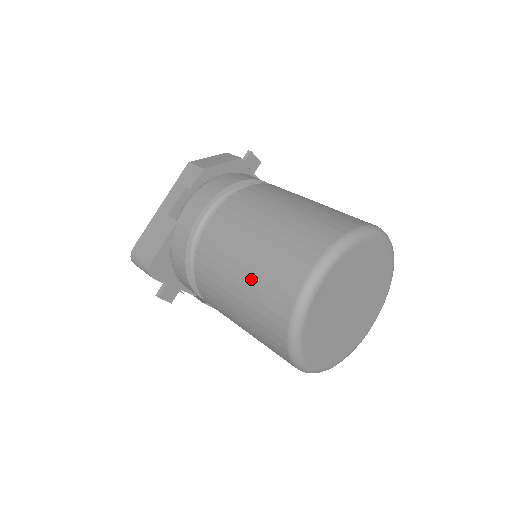
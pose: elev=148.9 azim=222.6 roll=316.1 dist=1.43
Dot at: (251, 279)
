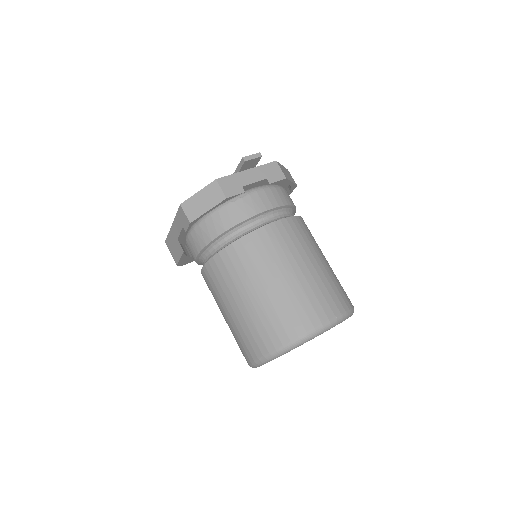
Dot at: occluded
